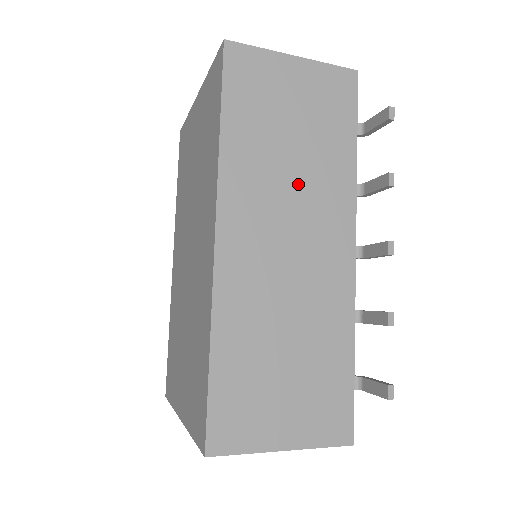
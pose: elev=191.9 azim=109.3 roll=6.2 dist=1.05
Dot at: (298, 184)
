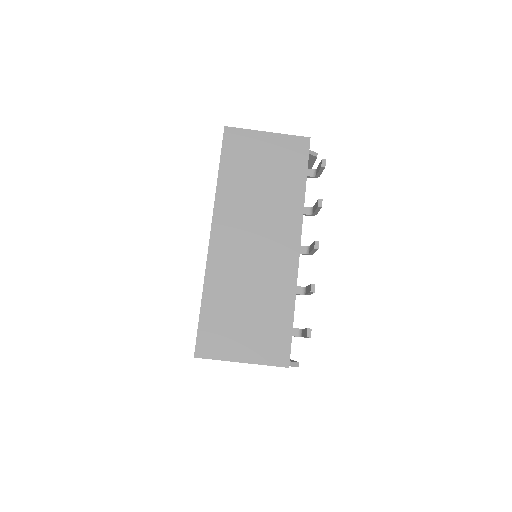
Dot at: (264, 207)
